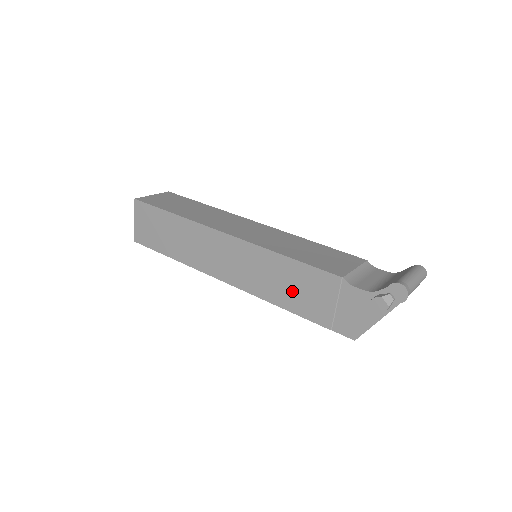
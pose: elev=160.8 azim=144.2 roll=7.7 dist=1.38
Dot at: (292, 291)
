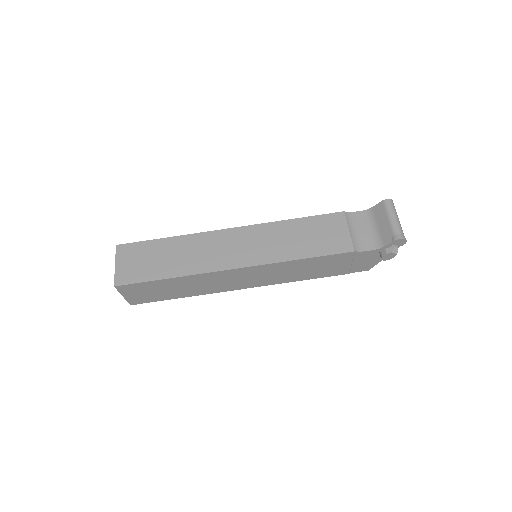
Dot at: (312, 271)
